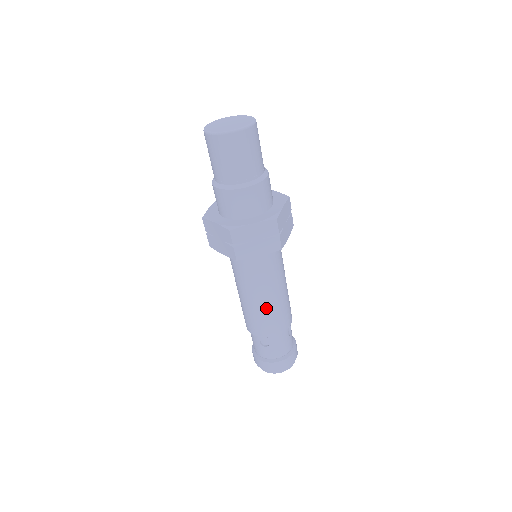
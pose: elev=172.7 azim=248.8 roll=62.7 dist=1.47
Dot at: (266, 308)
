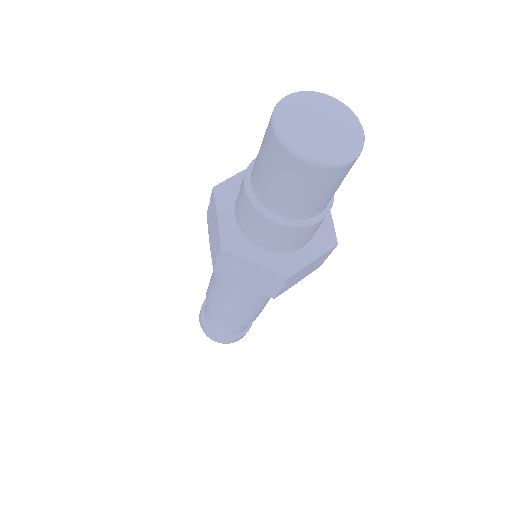
Dot at: (260, 308)
